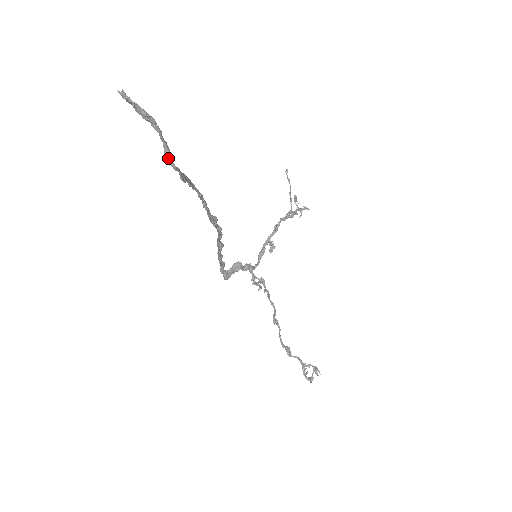
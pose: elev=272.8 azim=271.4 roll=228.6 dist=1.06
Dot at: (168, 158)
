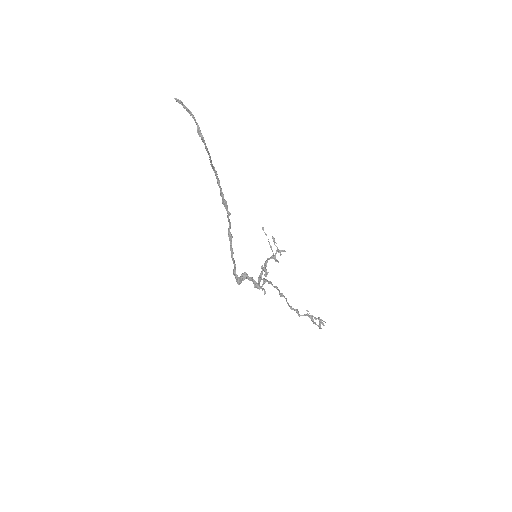
Dot at: (199, 131)
